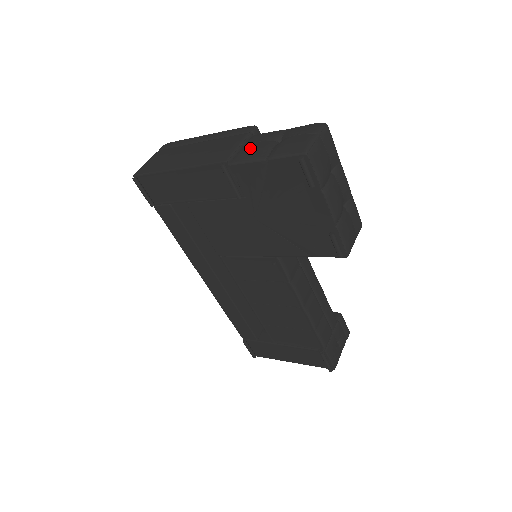
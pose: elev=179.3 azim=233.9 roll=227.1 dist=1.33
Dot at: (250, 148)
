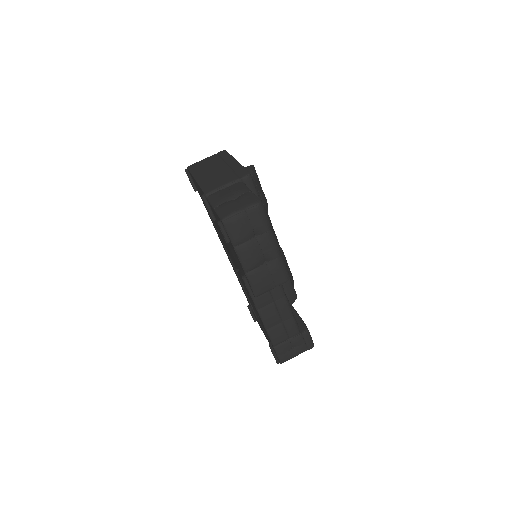
Dot at: (221, 193)
